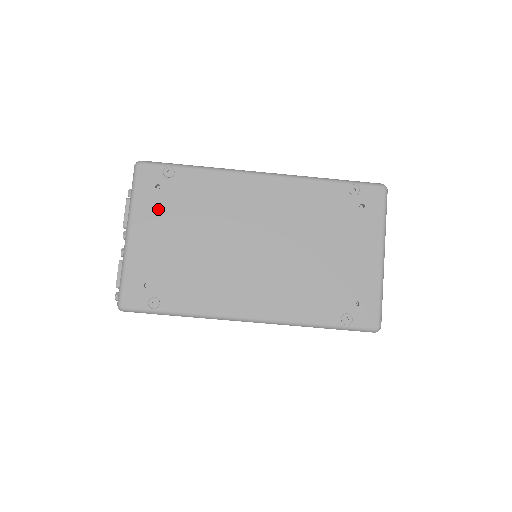
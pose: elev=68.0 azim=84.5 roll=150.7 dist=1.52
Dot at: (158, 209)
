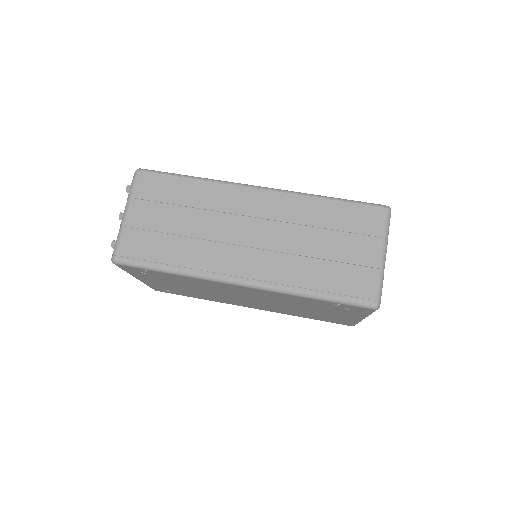
Dot at: occluded
